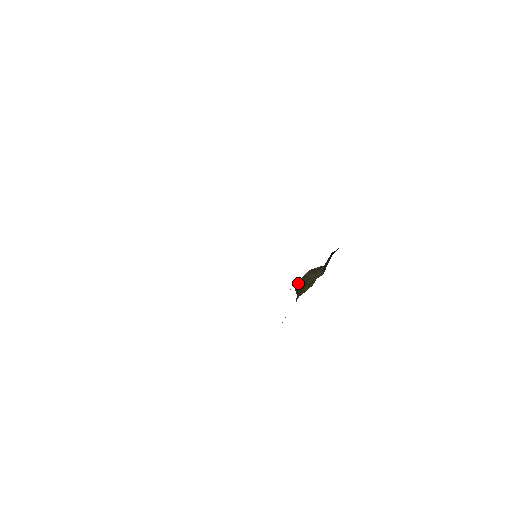
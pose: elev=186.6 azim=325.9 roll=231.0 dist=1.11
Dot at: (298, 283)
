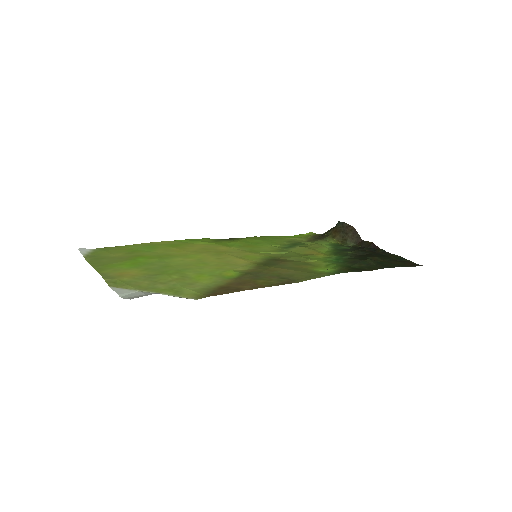
Dot at: (342, 223)
